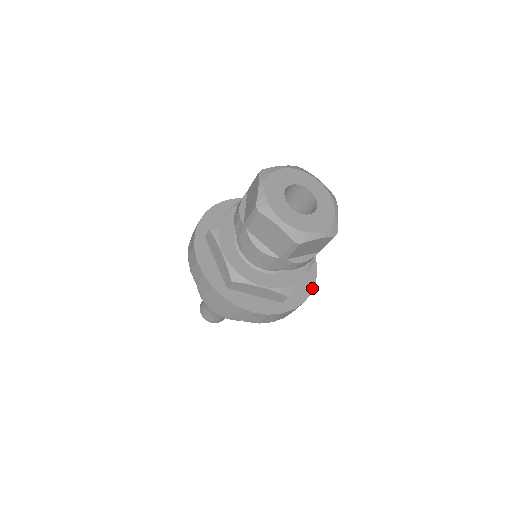
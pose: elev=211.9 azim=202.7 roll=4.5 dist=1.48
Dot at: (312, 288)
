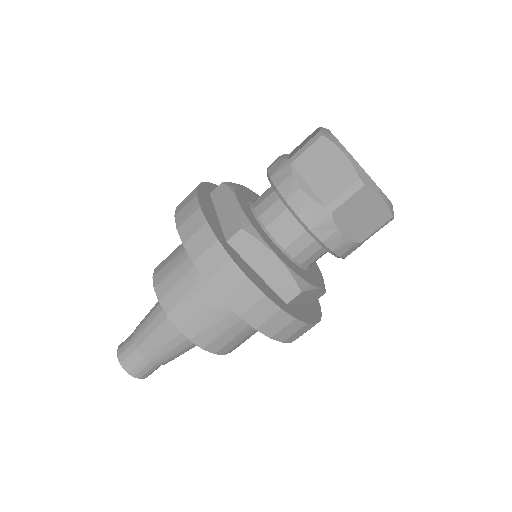
Dot at: occluded
